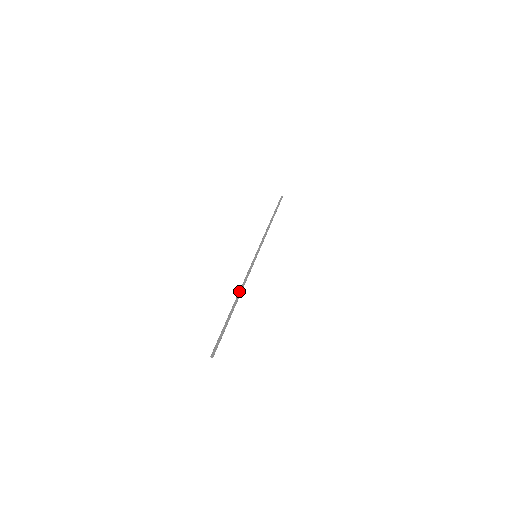
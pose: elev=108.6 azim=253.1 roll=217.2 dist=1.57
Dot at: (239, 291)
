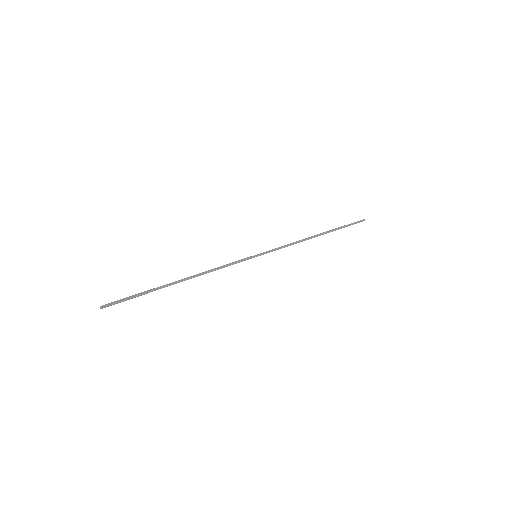
Dot at: (196, 274)
